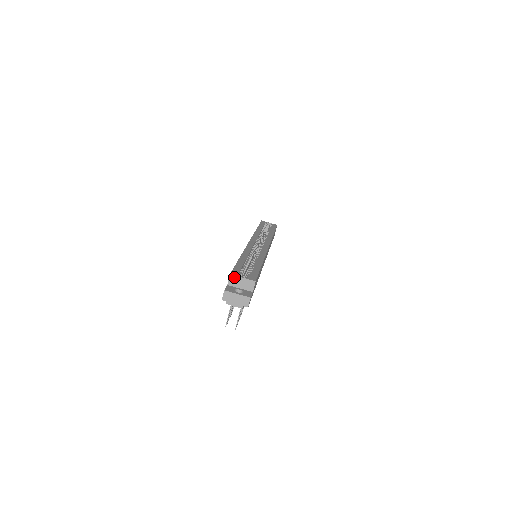
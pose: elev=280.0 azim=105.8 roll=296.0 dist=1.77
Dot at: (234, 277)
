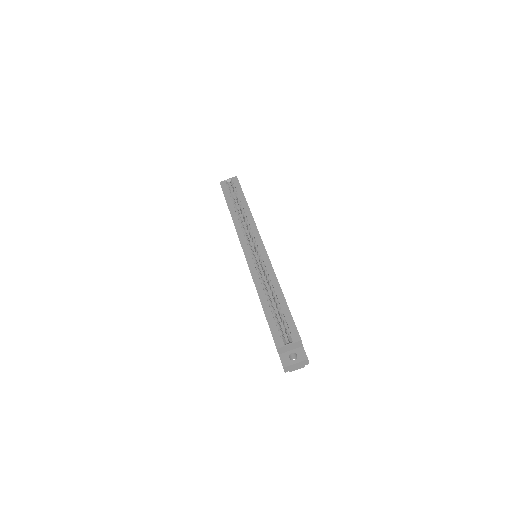
Dot at: (281, 348)
